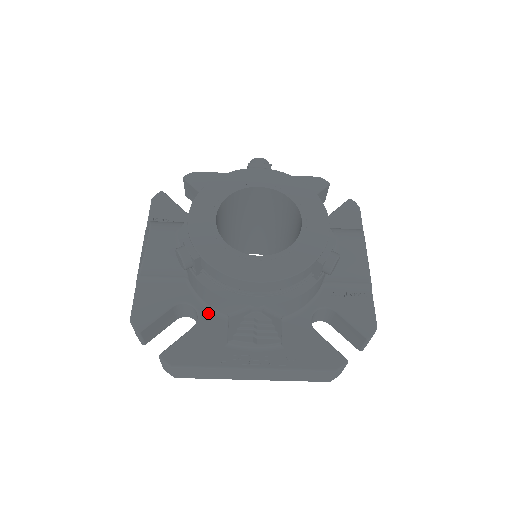
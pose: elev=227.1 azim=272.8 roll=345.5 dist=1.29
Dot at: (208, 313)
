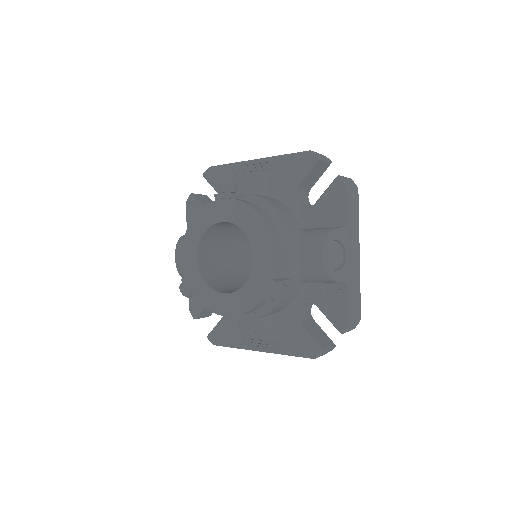
Dot at: occluded
